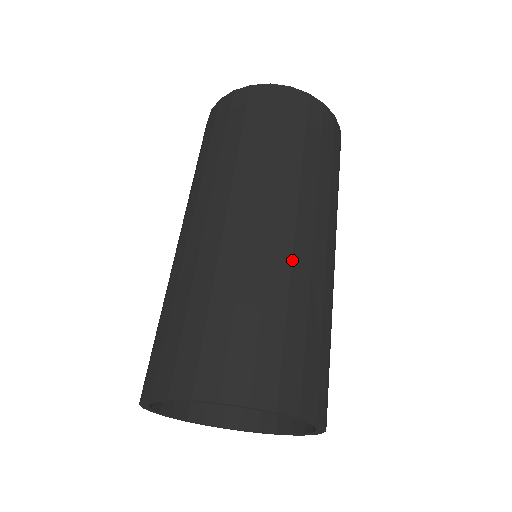
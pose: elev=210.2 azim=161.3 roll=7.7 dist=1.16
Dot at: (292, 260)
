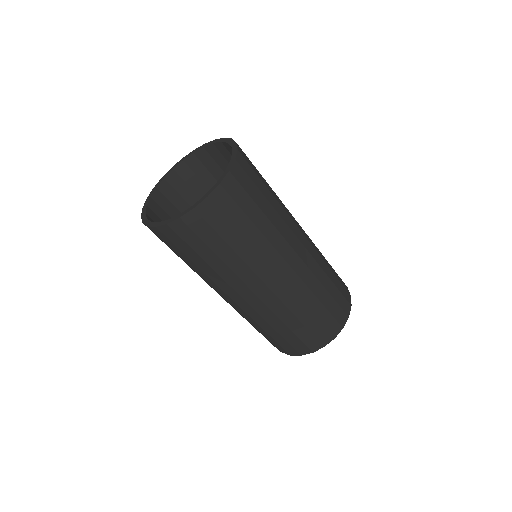
Dot at: (315, 259)
